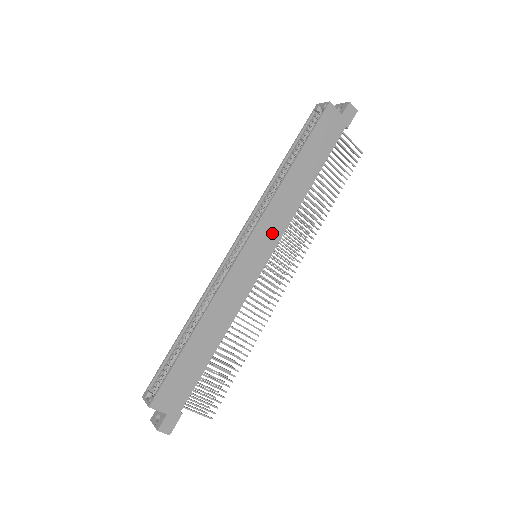
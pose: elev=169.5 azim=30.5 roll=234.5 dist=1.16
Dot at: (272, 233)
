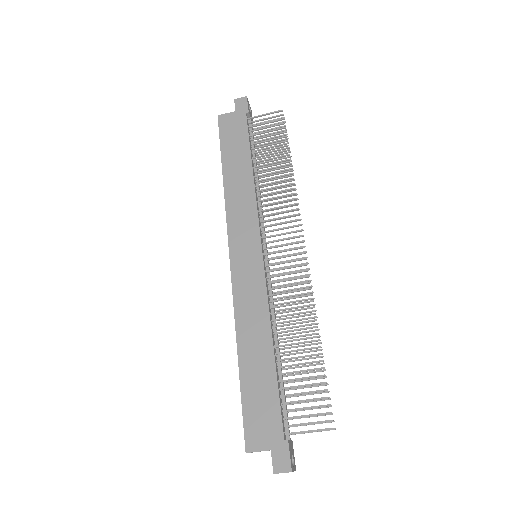
Dot at: (247, 228)
